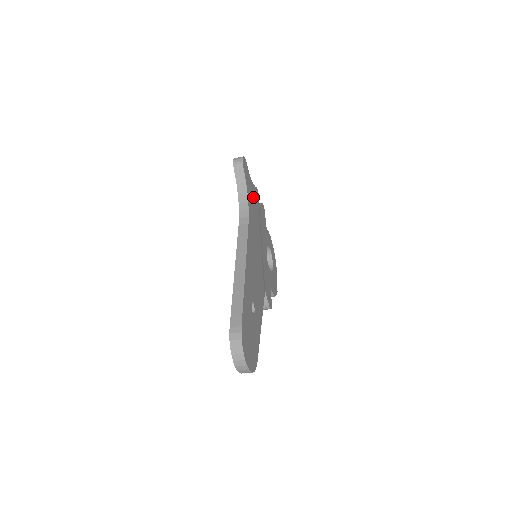
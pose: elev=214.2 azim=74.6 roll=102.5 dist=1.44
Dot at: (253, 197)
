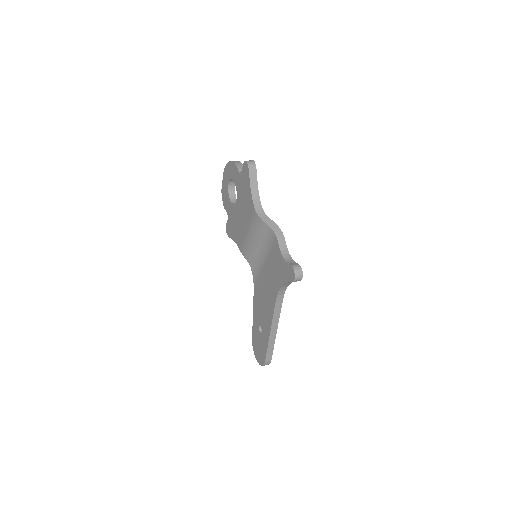
Dot at: occluded
